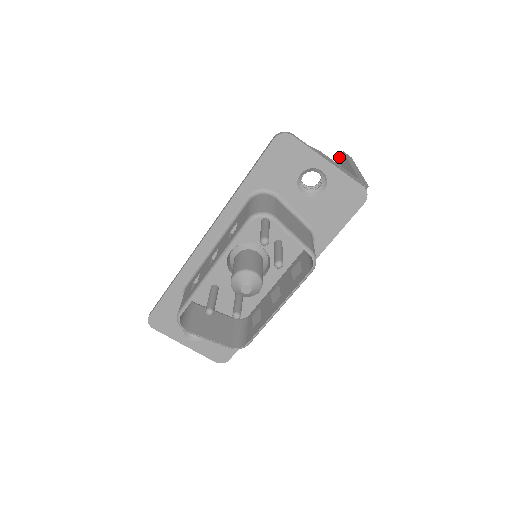
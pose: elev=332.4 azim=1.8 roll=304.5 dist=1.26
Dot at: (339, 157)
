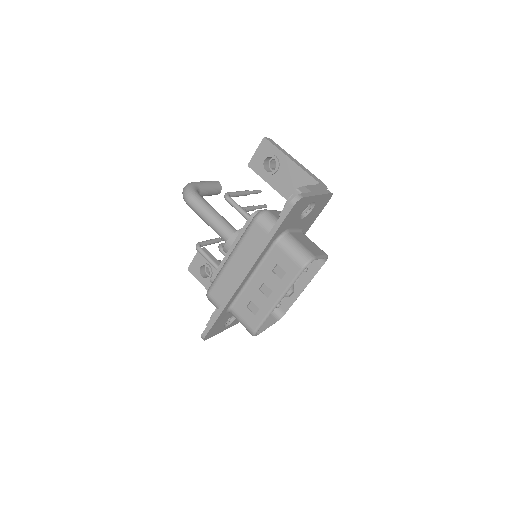
Dot at: (264, 144)
